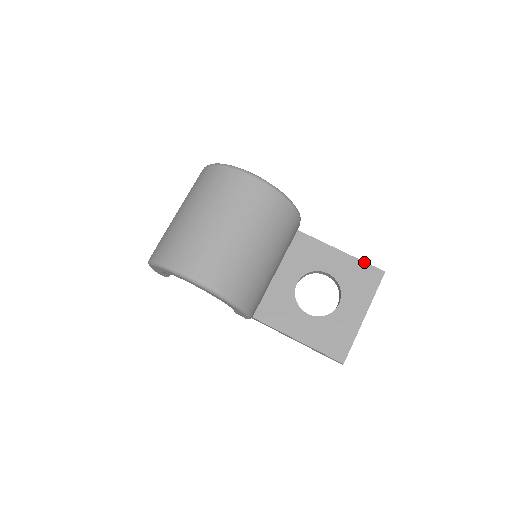
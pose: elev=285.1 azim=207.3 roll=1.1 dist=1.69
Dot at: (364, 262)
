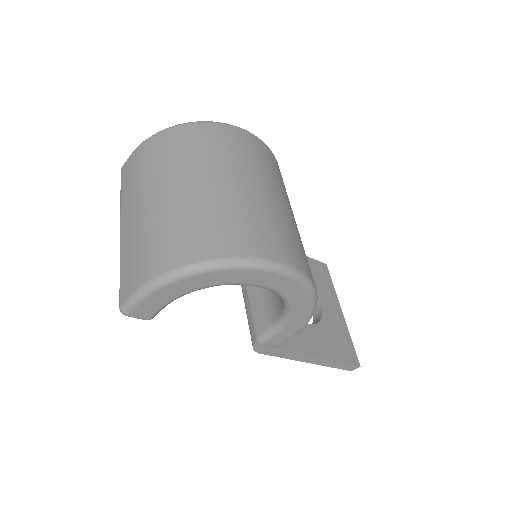
Dot at: (310, 258)
